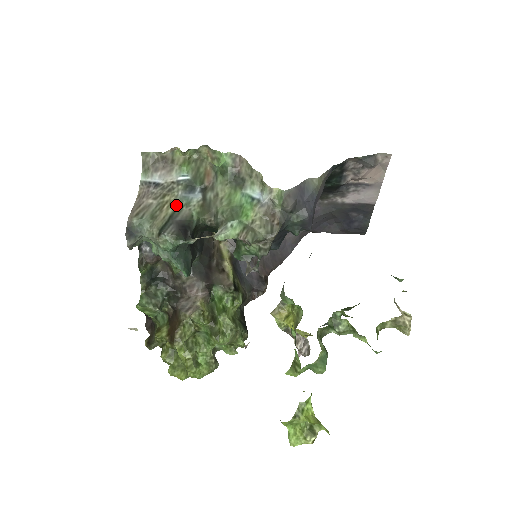
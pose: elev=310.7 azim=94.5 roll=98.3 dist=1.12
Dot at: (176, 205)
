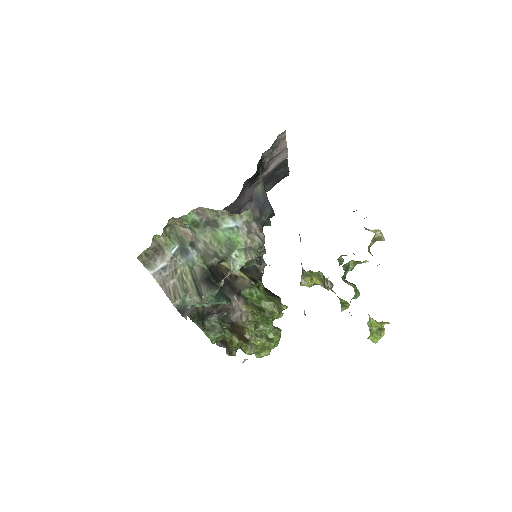
Dot at: (188, 270)
